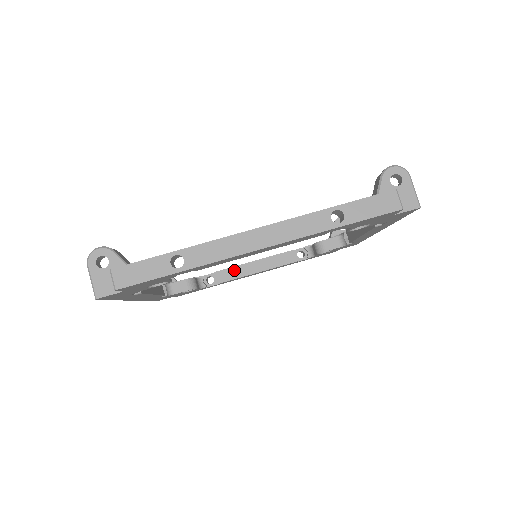
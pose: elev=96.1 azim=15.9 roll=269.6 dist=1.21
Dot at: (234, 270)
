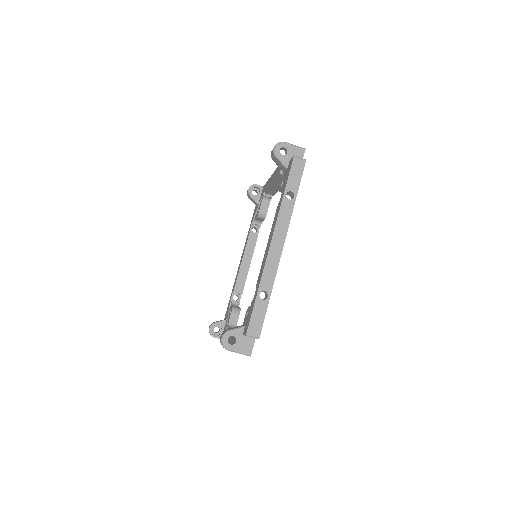
Dot at: (240, 278)
